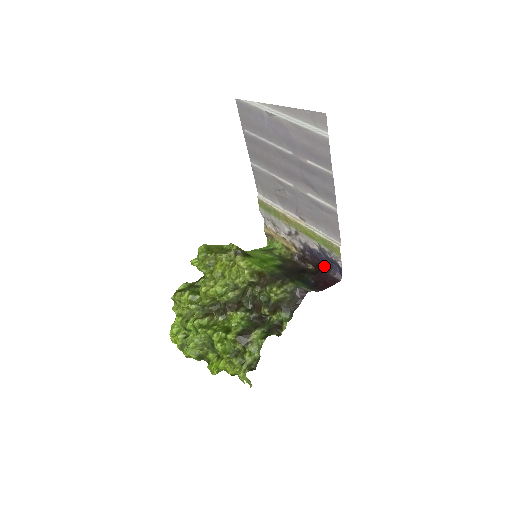
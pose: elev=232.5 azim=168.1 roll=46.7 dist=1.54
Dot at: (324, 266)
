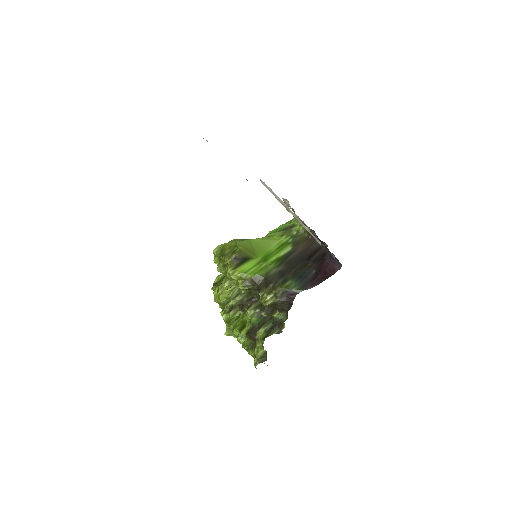
Dot at: (327, 251)
